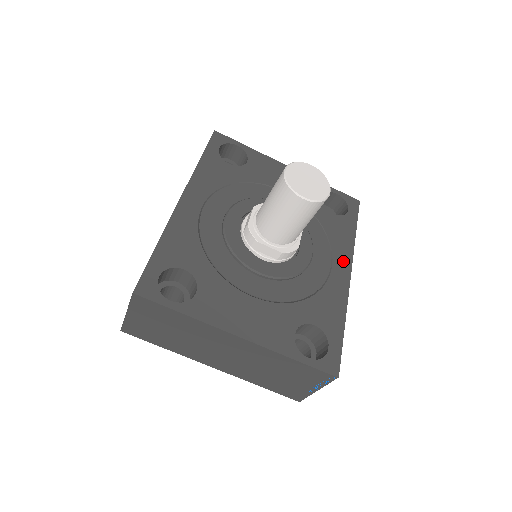
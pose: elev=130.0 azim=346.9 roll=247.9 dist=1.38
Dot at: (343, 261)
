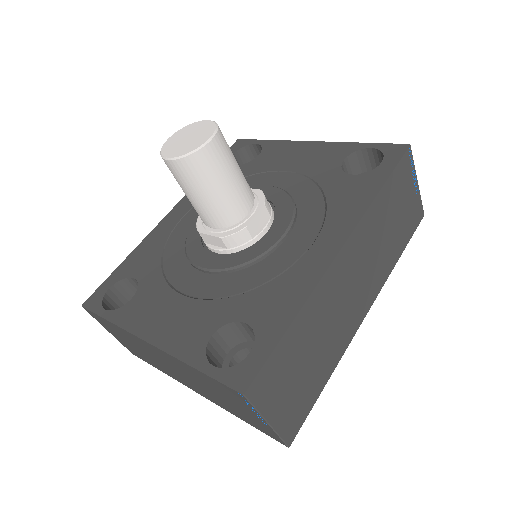
Dot at: (336, 232)
